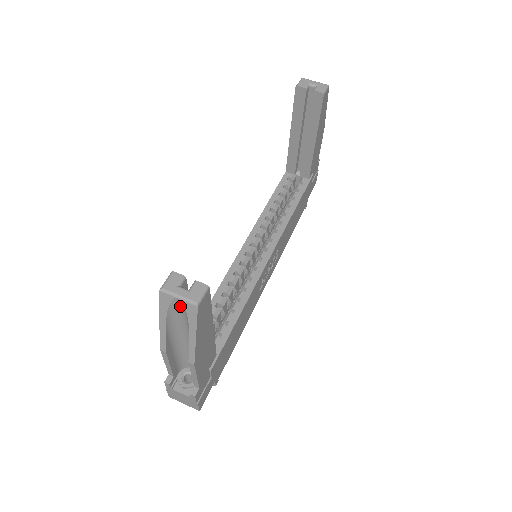
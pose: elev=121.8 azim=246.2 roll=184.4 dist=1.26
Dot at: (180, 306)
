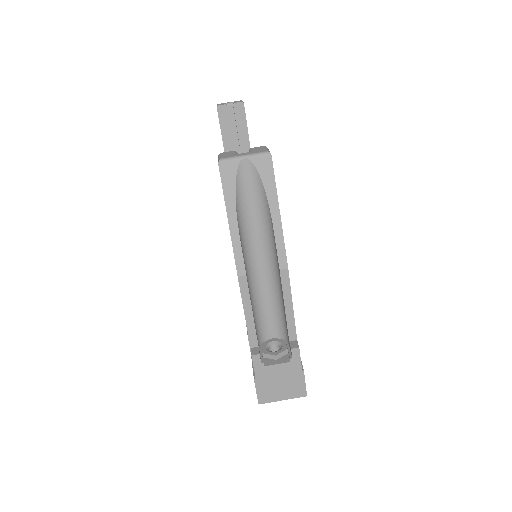
Dot at: (248, 176)
